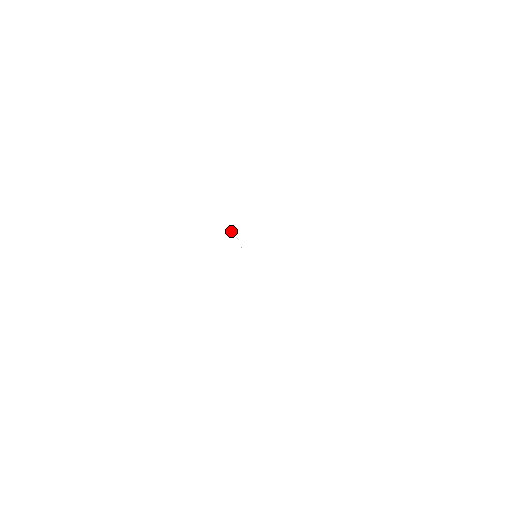
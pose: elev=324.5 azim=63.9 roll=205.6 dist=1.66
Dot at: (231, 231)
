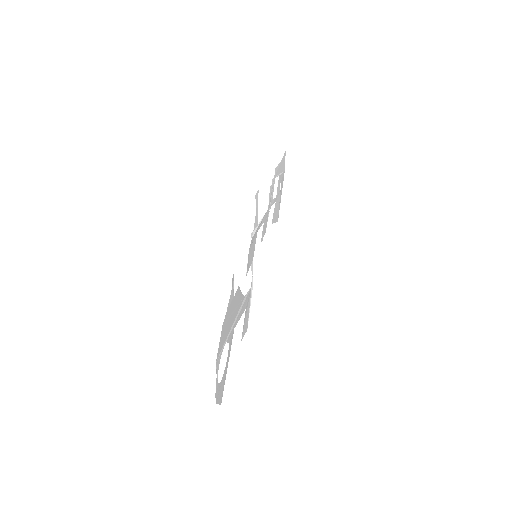
Dot at: (259, 198)
